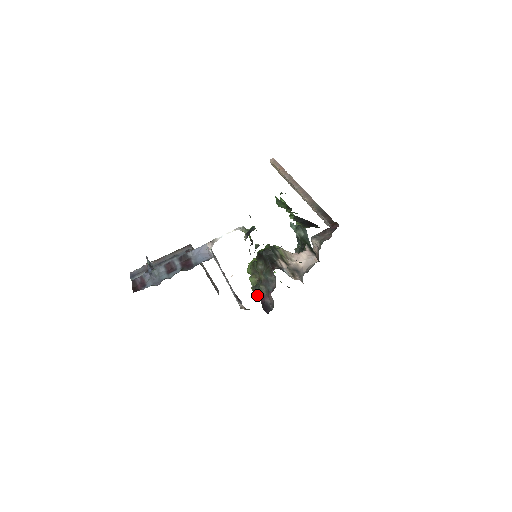
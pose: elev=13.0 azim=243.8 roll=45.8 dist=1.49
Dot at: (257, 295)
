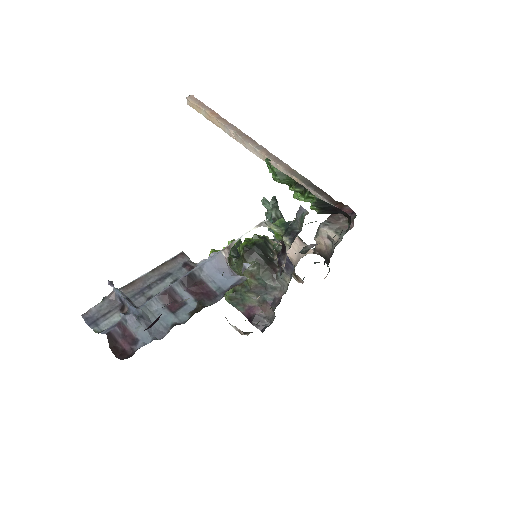
Dot at: (237, 305)
